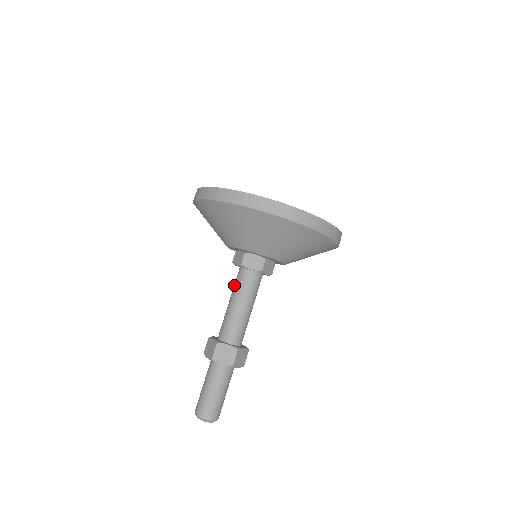
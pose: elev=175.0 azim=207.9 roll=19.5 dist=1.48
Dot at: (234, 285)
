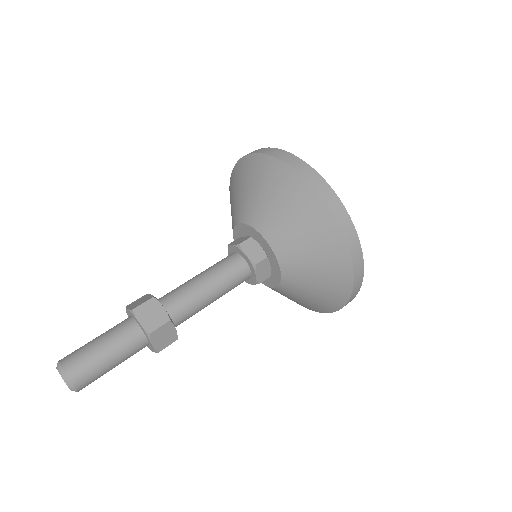
Dot at: (214, 264)
